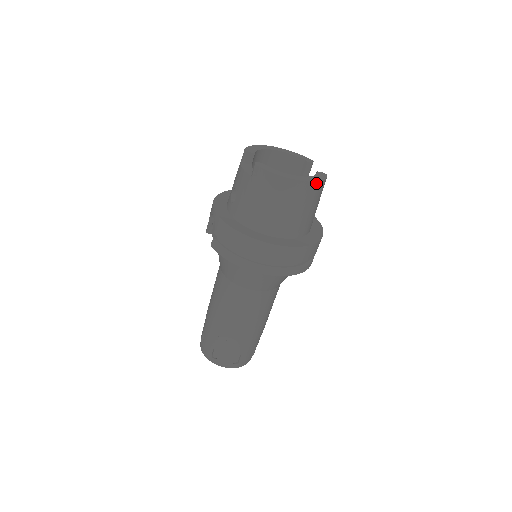
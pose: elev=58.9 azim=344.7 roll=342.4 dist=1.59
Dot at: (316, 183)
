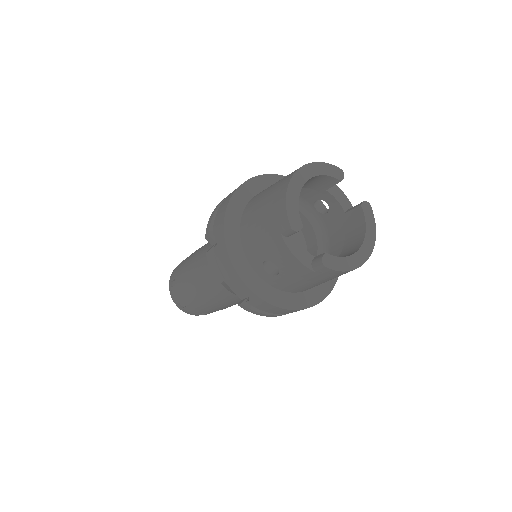
Dot at: (374, 241)
